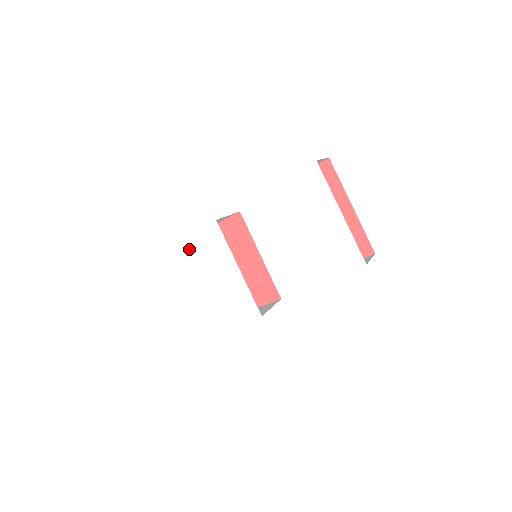
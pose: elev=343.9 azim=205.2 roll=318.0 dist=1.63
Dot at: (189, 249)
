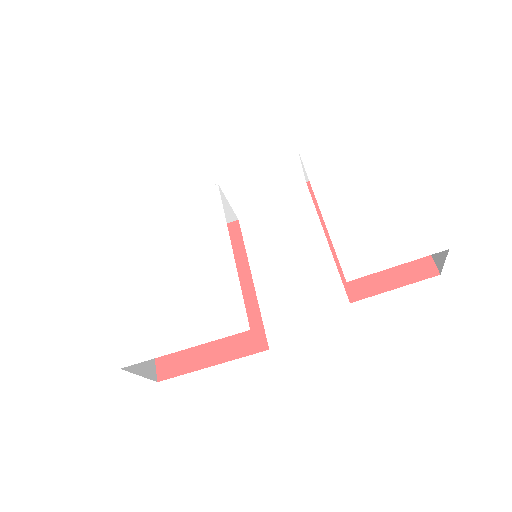
Dot at: (159, 221)
